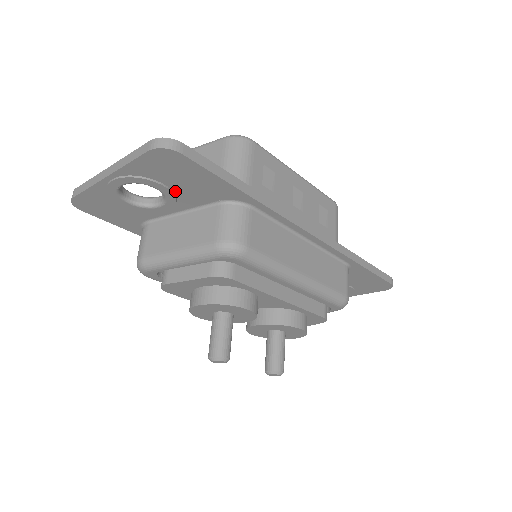
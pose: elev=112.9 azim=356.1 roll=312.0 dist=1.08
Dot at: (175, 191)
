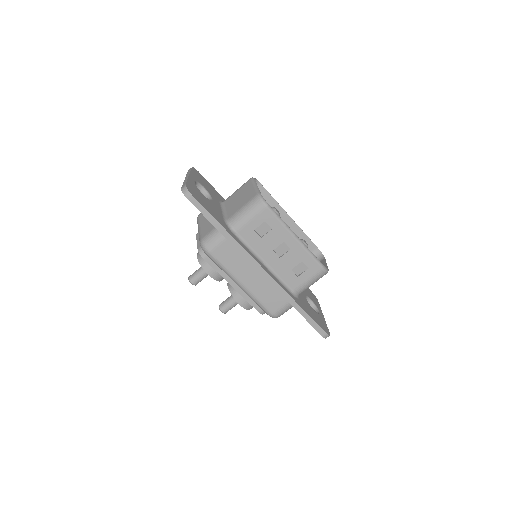
Dot at: occluded
